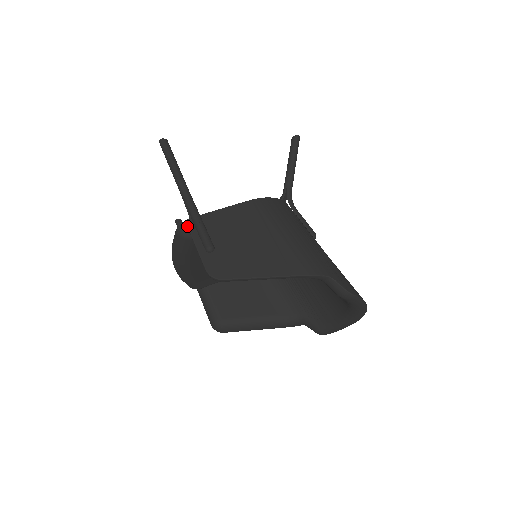
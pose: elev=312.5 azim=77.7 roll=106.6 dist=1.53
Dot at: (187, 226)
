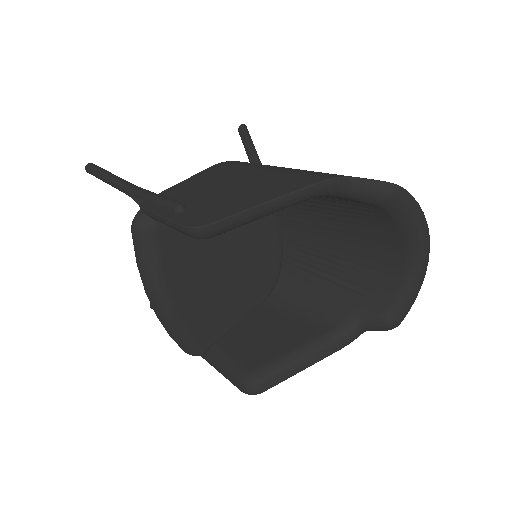
Dot at: (142, 207)
